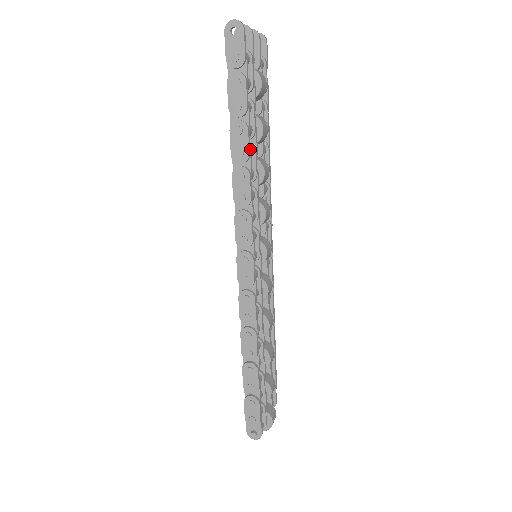
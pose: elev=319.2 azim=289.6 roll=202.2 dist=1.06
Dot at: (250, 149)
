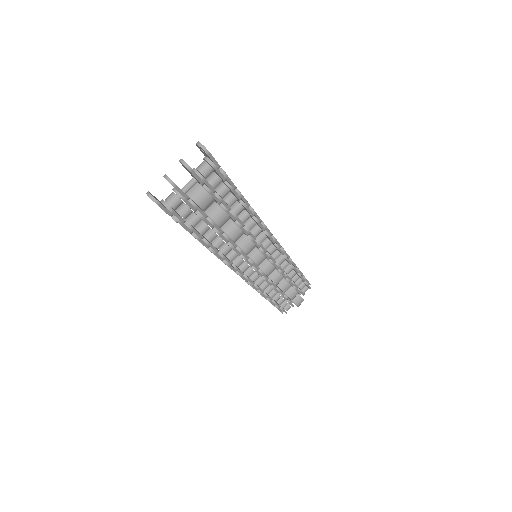
Dot at: (208, 242)
